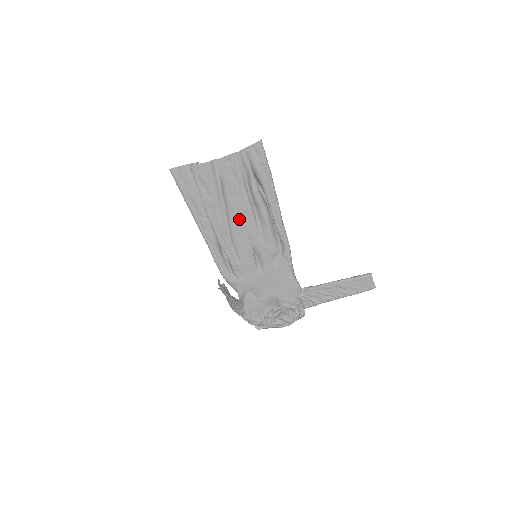
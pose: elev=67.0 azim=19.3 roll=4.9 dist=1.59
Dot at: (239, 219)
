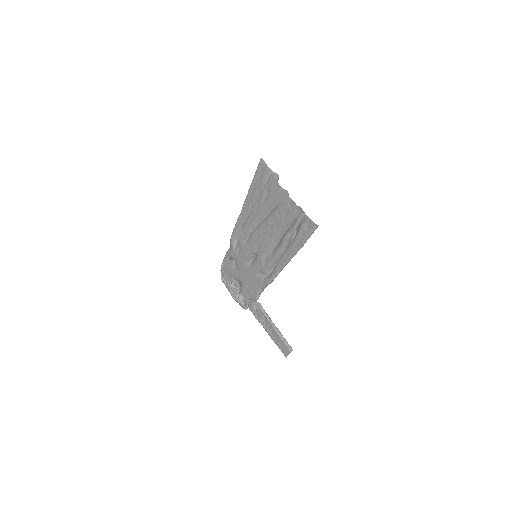
Dot at: (265, 233)
